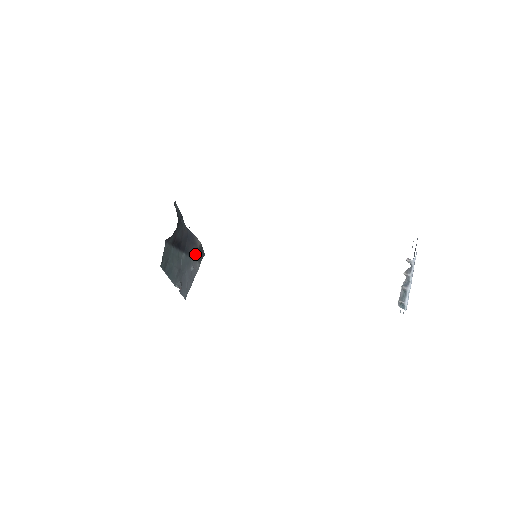
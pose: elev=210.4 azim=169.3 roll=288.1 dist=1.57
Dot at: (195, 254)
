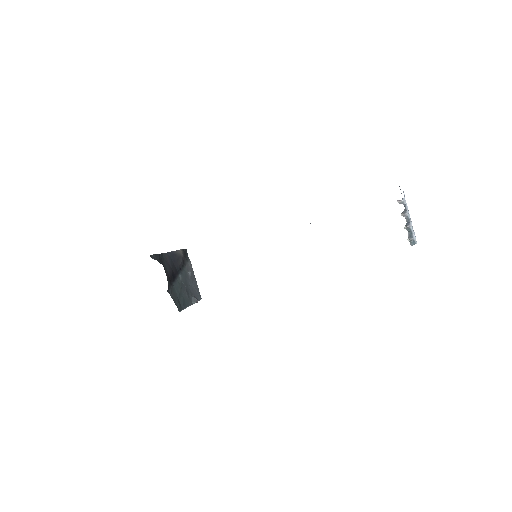
Dot at: (184, 262)
